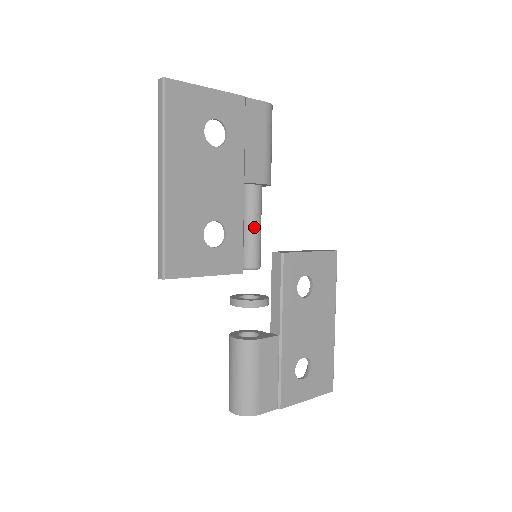
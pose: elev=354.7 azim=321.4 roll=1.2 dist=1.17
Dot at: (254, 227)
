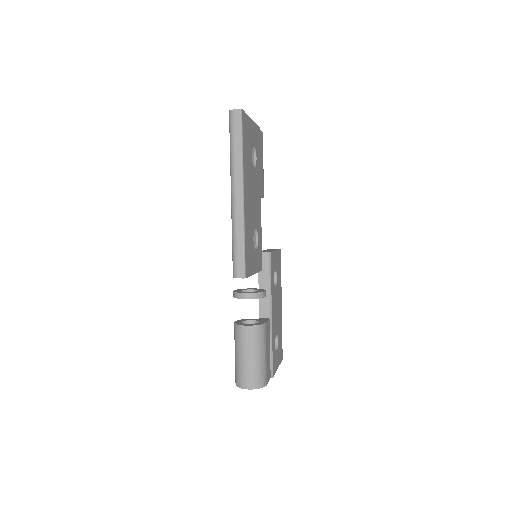
Dot at: occluded
